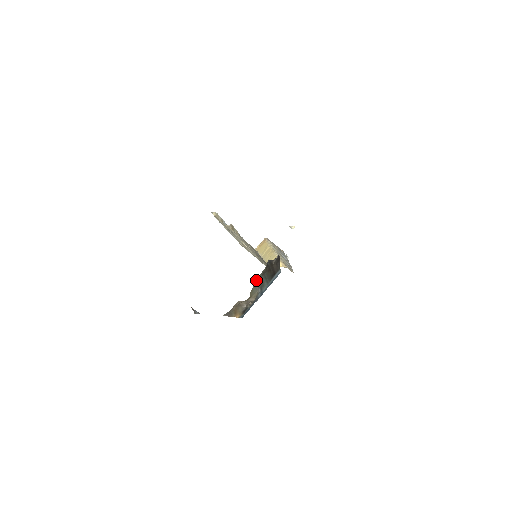
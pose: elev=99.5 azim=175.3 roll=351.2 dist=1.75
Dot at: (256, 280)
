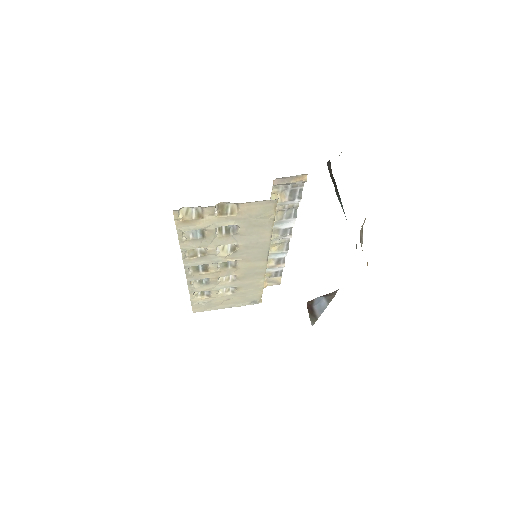
Dot at: occluded
